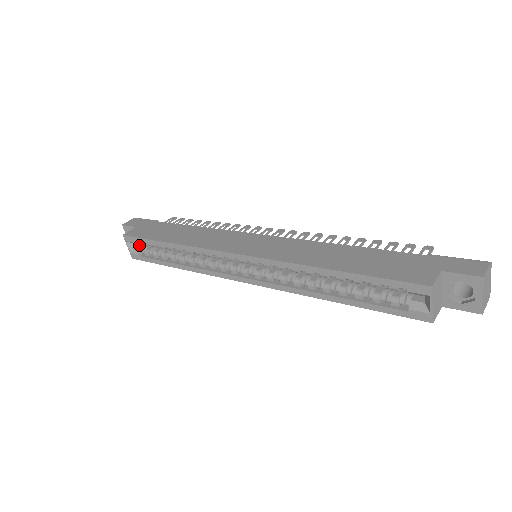
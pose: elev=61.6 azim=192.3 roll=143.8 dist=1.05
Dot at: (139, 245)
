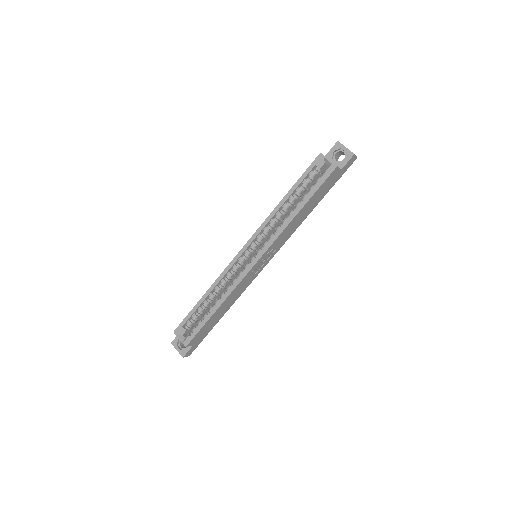
Dot at: occluded
